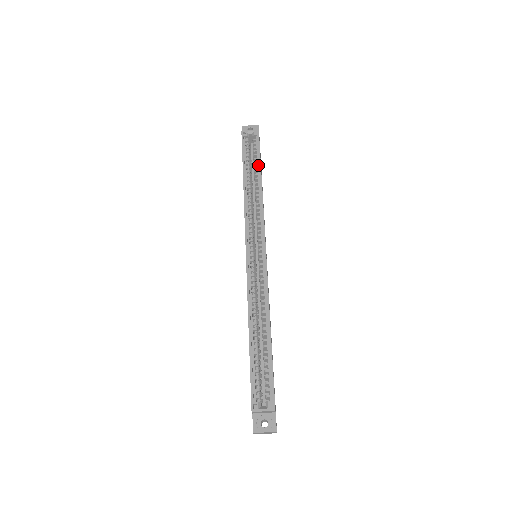
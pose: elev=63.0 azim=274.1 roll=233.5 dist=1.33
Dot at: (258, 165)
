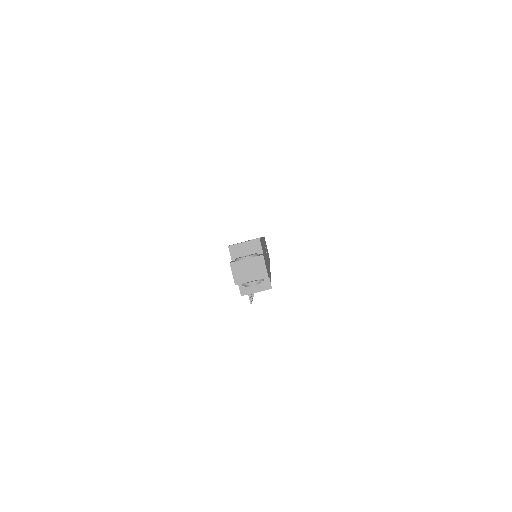
Dot at: occluded
